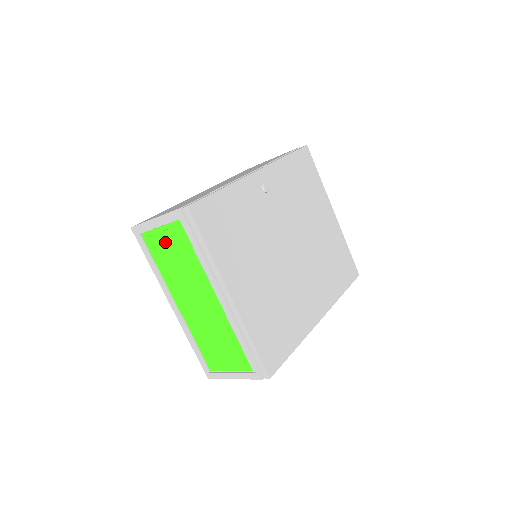
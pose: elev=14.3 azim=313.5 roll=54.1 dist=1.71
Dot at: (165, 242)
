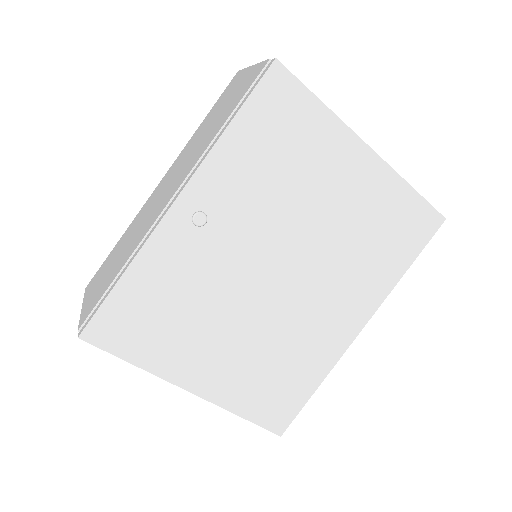
Dot at: occluded
